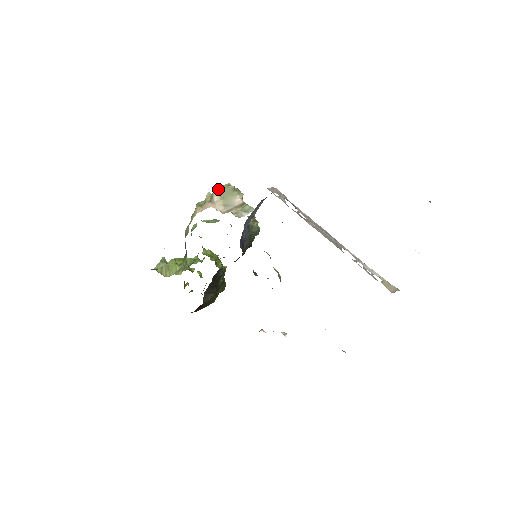
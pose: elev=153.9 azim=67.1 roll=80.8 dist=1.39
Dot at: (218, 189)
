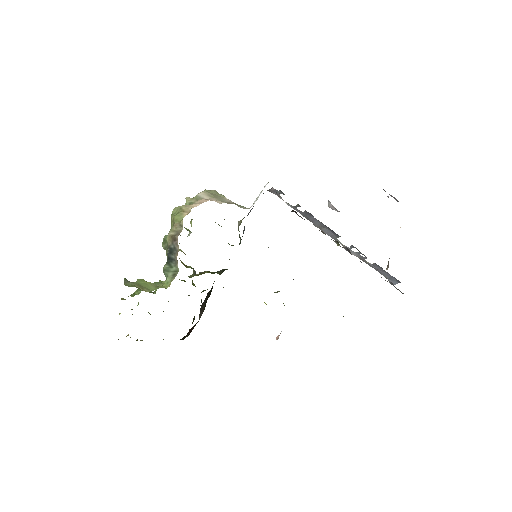
Dot at: (201, 192)
